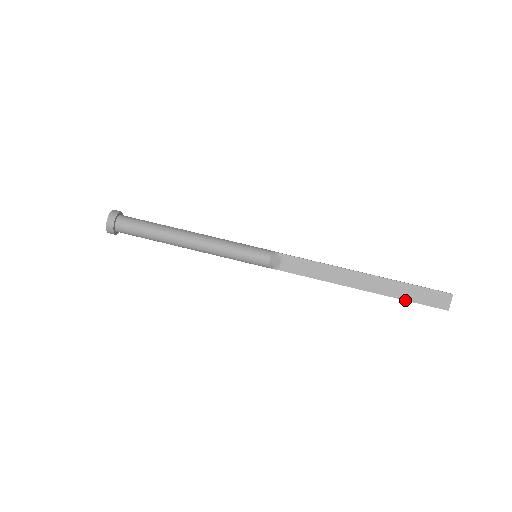
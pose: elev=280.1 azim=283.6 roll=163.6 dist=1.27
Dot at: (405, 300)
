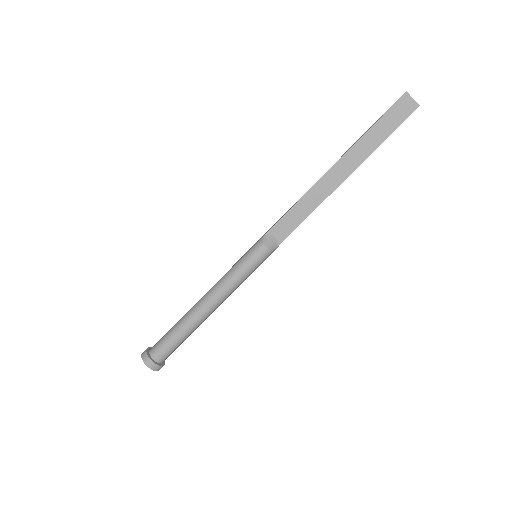
Dot at: (382, 142)
